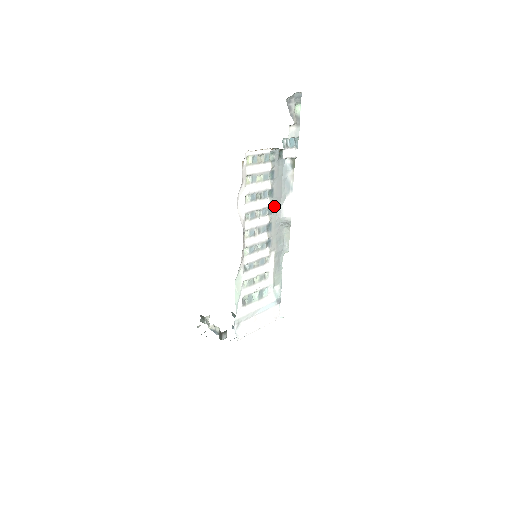
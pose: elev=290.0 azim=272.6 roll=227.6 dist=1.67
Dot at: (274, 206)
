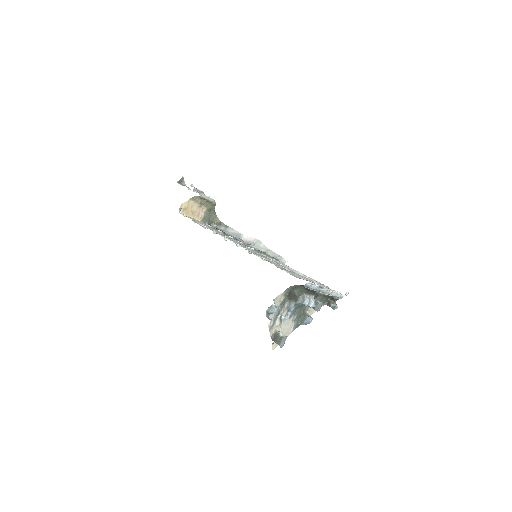
Dot at: occluded
